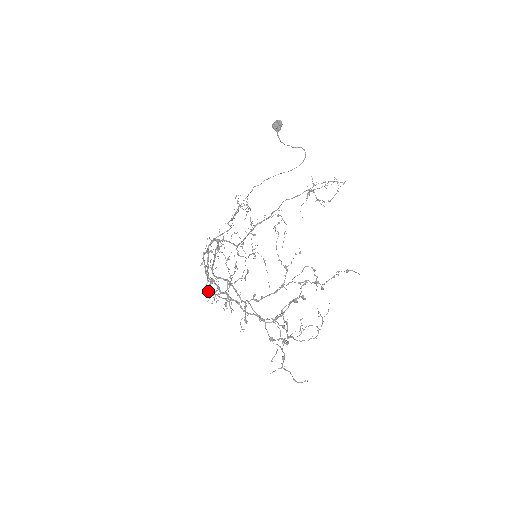
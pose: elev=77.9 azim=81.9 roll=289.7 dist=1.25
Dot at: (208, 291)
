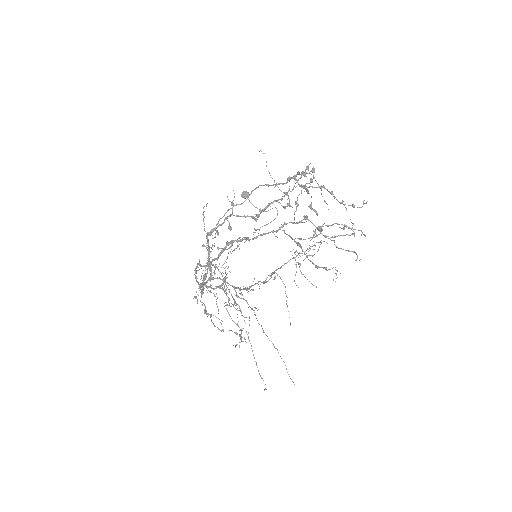
Dot at: (208, 315)
